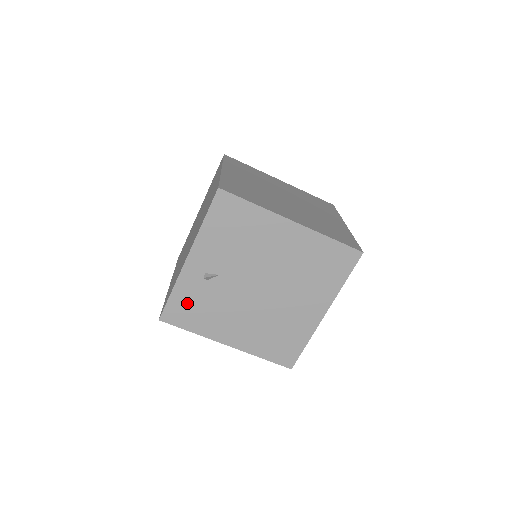
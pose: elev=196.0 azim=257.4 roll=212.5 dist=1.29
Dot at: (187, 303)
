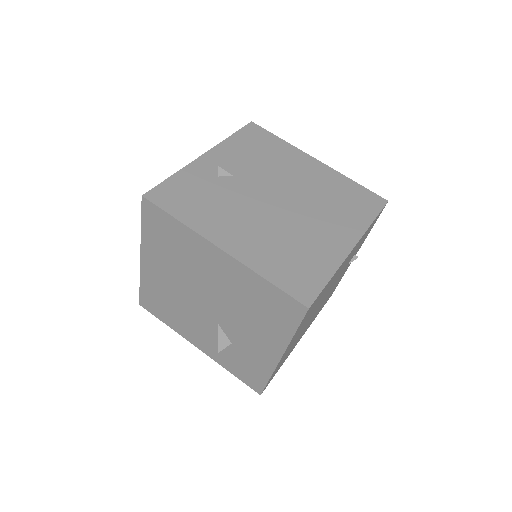
Dot at: (186, 190)
